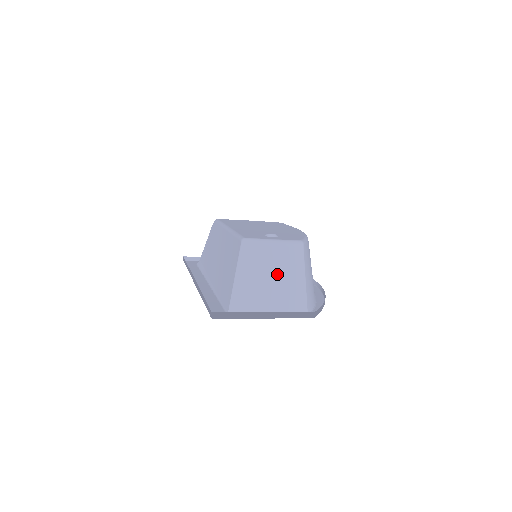
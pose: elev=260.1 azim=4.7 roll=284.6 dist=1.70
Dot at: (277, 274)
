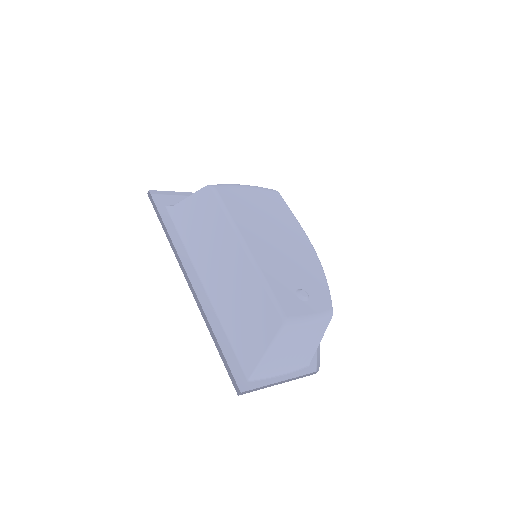
Dot at: (302, 344)
